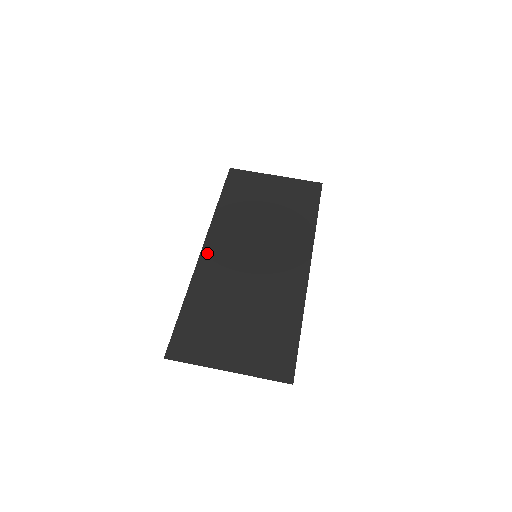
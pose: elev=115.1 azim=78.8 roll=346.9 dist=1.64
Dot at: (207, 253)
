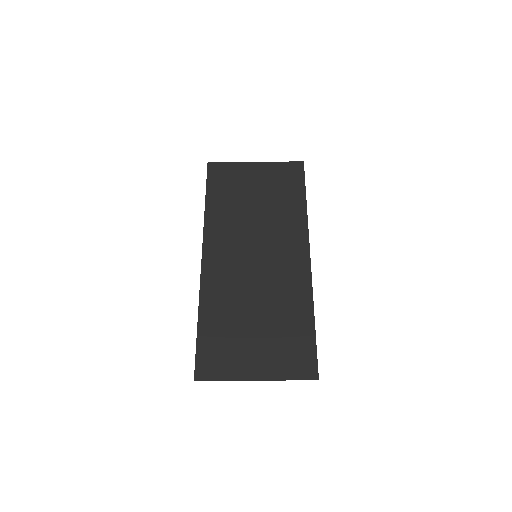
Dot at: (208, 263)
